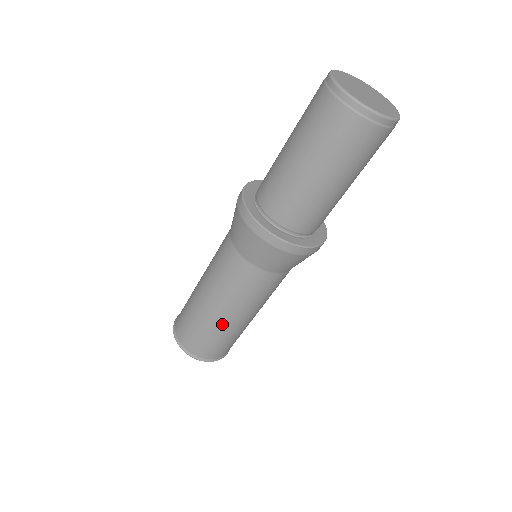
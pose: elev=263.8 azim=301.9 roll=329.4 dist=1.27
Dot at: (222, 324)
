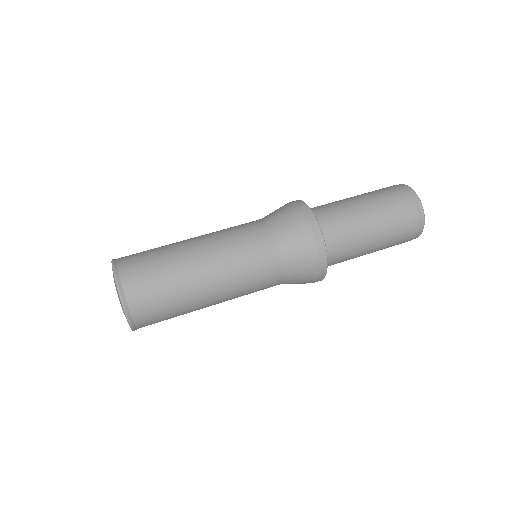
Dot at: (195, 286)
